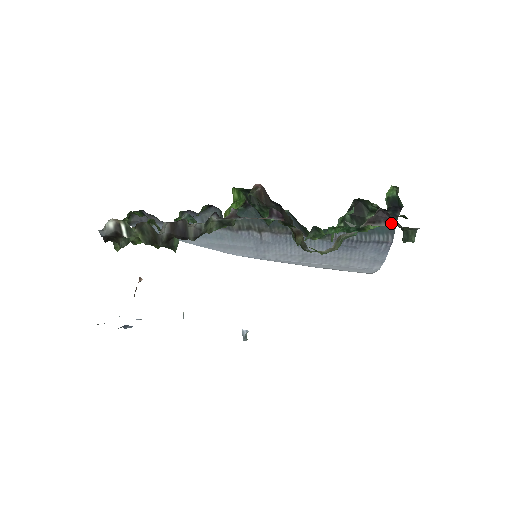
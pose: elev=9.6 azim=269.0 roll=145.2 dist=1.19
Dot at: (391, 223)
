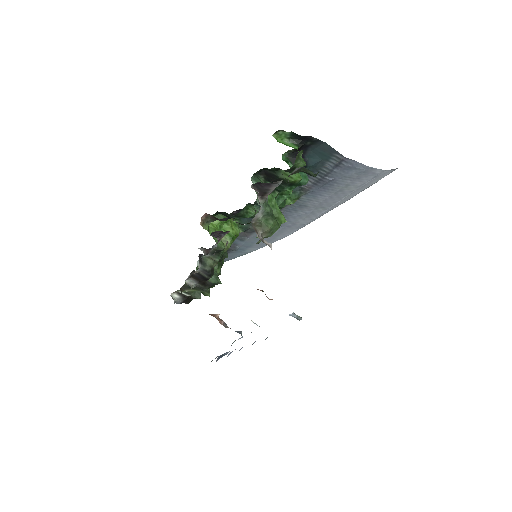
Dot at: (274, 184)
